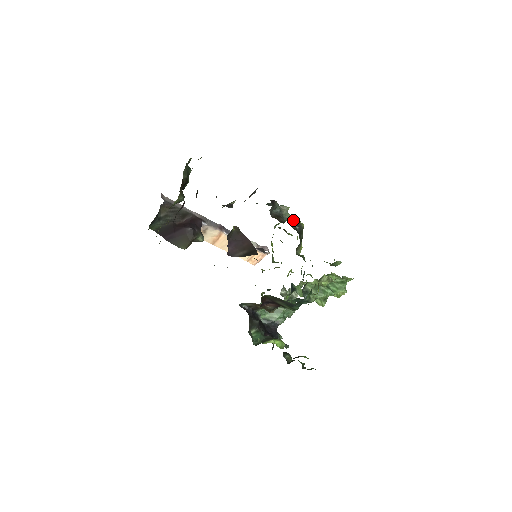
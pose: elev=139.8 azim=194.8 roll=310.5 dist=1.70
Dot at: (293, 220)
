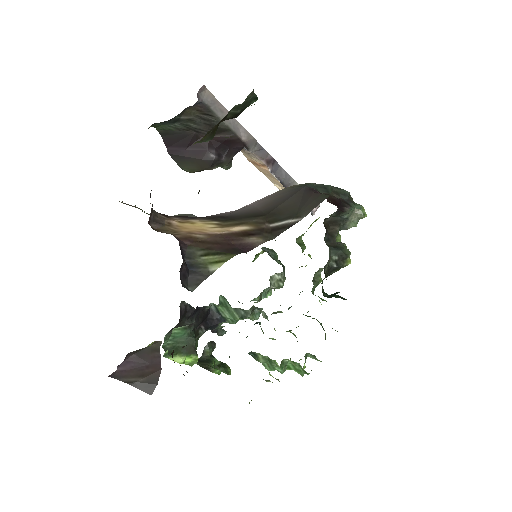
Dot at: (339, 253)
